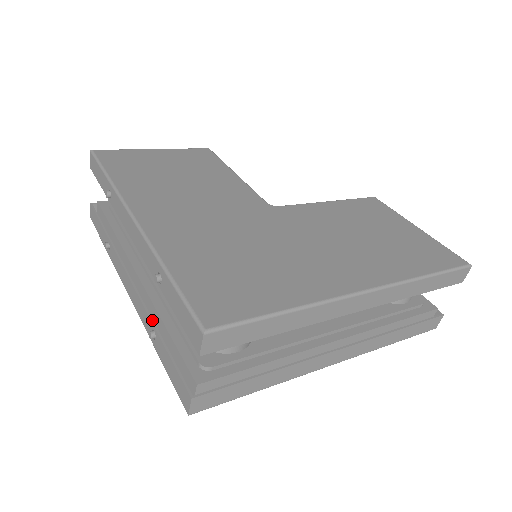
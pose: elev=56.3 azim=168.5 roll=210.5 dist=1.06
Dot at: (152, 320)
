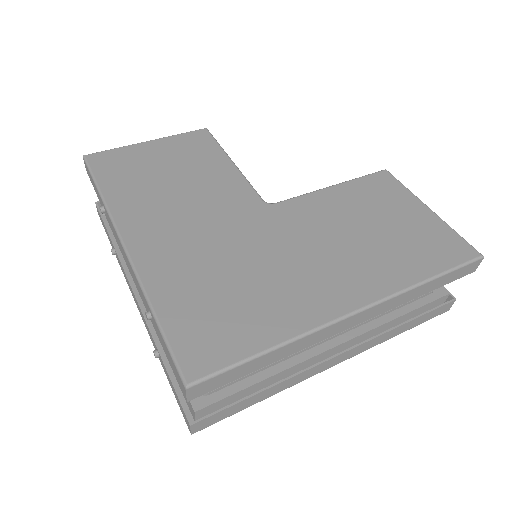
Dot at: (155, 340)
